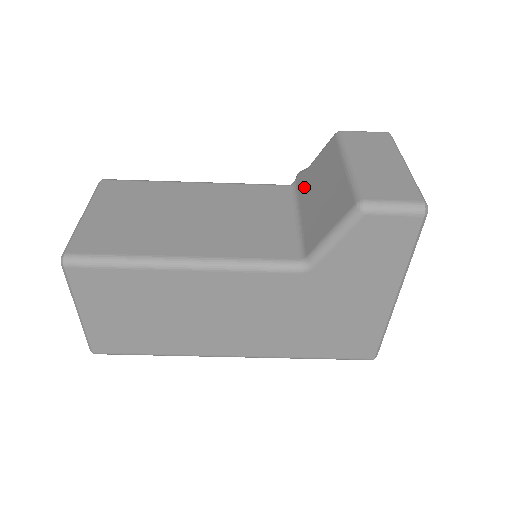
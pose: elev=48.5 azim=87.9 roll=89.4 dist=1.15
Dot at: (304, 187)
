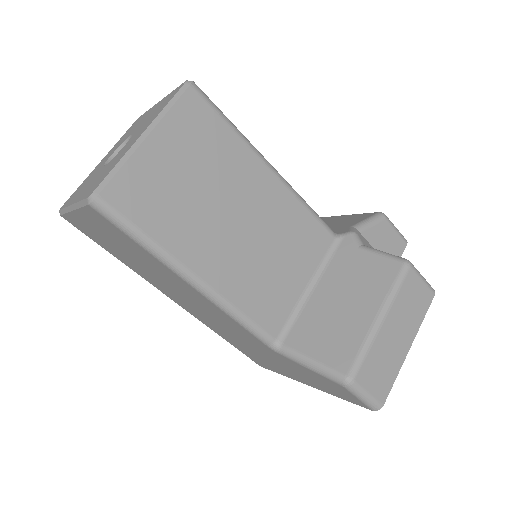
Dot at: (340, 264)
